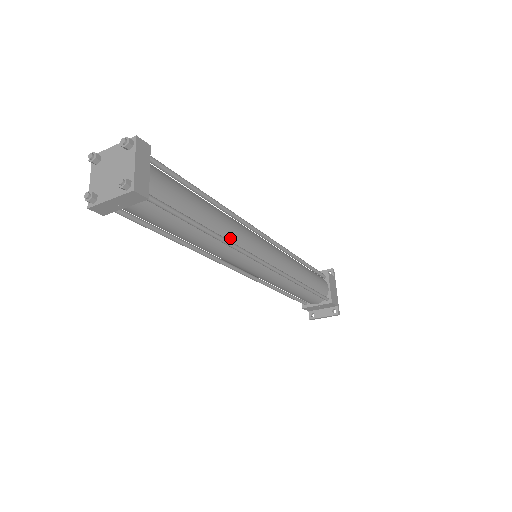
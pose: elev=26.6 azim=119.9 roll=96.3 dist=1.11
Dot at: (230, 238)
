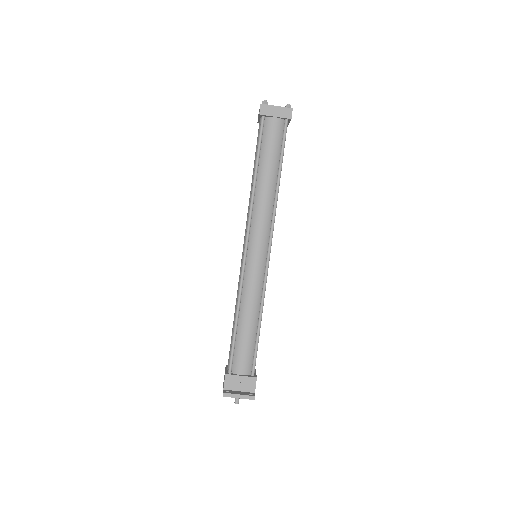
Dot at: (275, 202)
